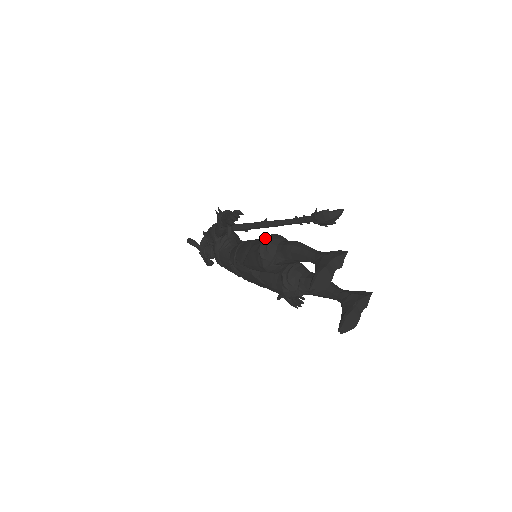
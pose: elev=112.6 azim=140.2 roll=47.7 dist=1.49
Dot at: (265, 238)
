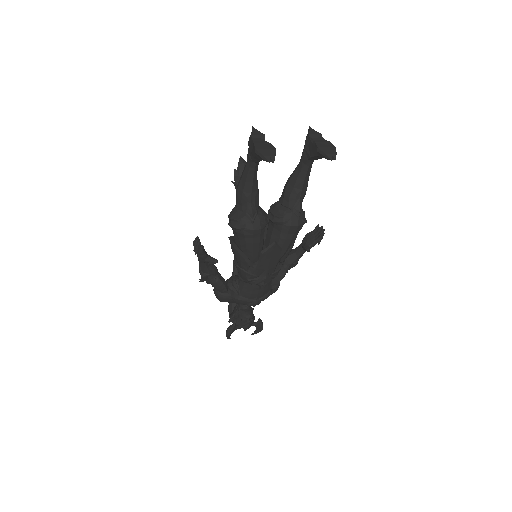
Dot at: (228, 223)
